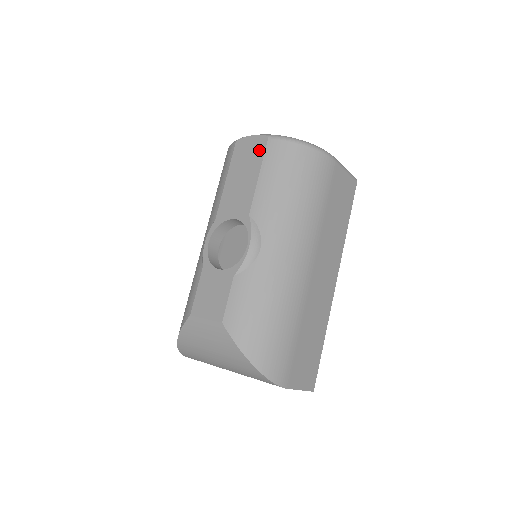
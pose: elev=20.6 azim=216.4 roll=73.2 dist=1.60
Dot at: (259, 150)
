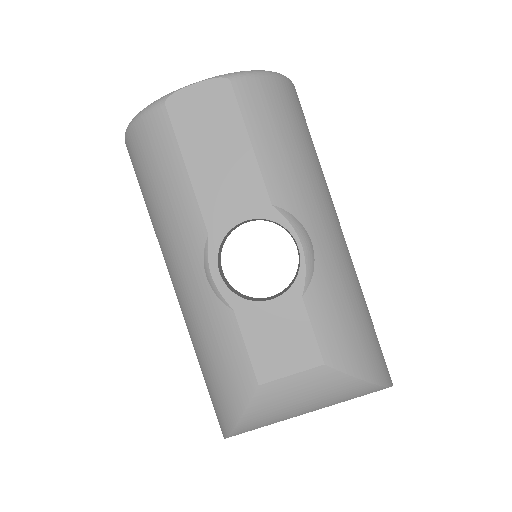
Dot at: (225, 103)
